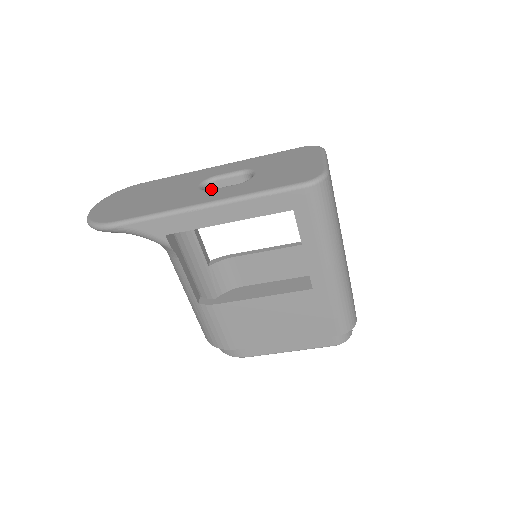
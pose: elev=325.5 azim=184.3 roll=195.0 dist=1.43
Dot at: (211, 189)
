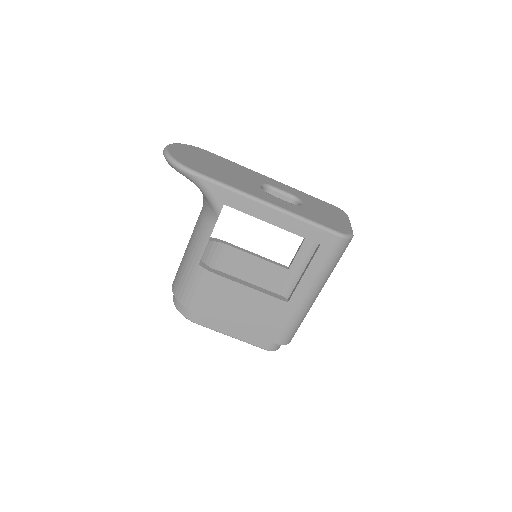
Dot at: occluded
